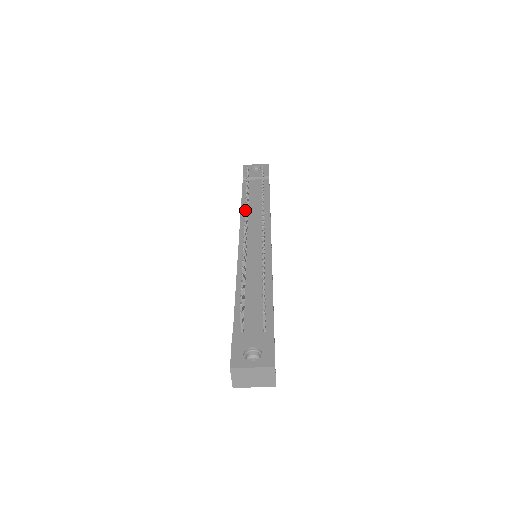
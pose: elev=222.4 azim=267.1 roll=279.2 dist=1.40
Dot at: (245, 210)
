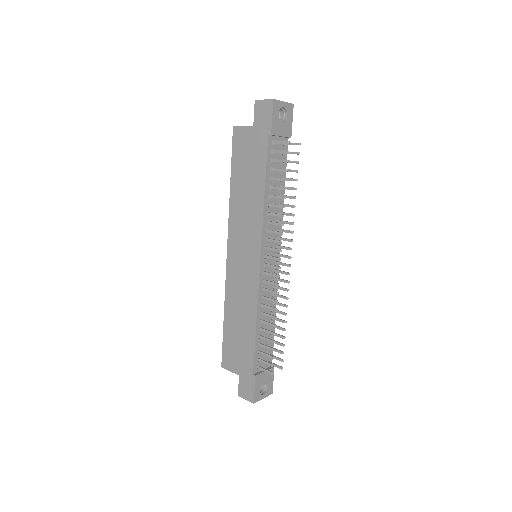
Dot at: (279, 234)
